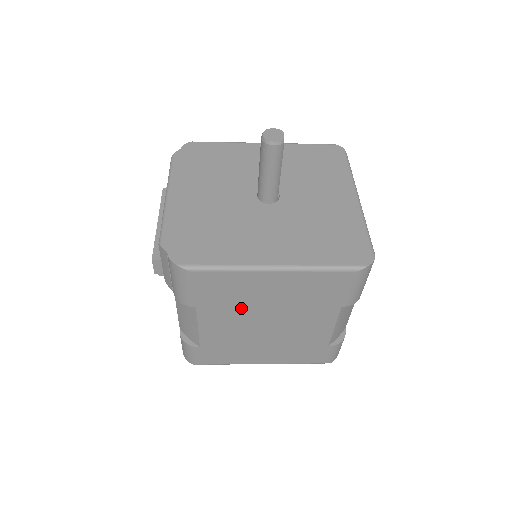
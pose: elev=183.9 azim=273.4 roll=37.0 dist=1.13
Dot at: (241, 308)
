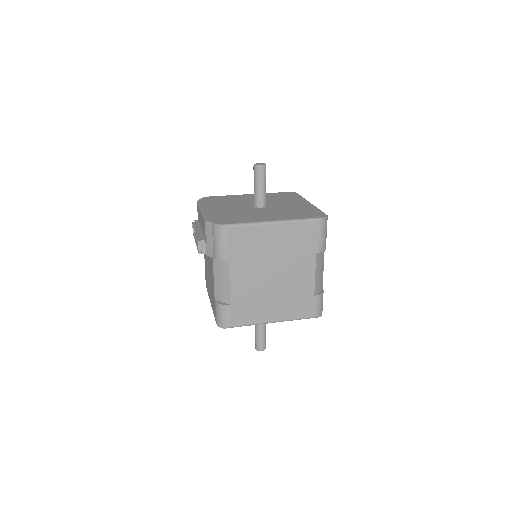
Dot at: (257, 260)
